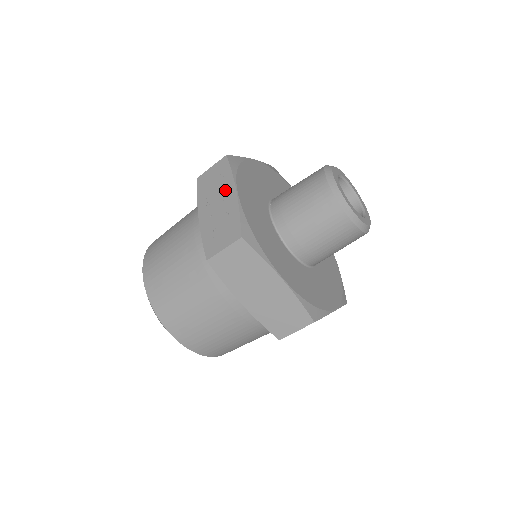
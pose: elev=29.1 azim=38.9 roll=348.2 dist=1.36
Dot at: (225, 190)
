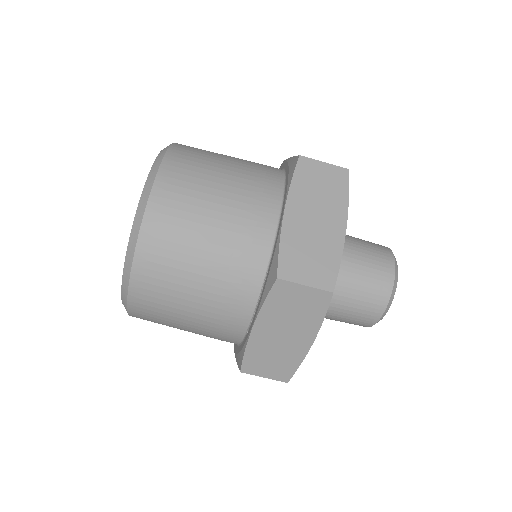
Dot at: occluded
